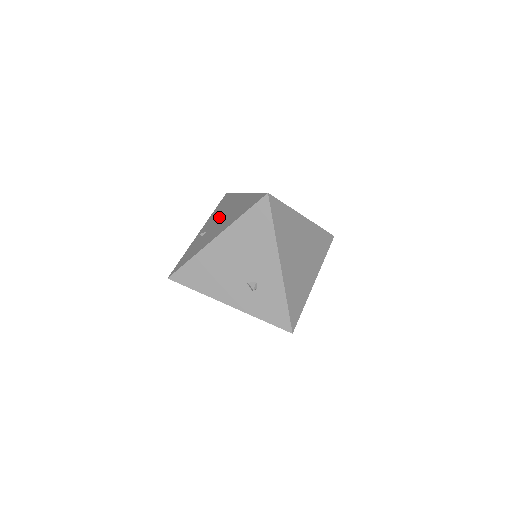
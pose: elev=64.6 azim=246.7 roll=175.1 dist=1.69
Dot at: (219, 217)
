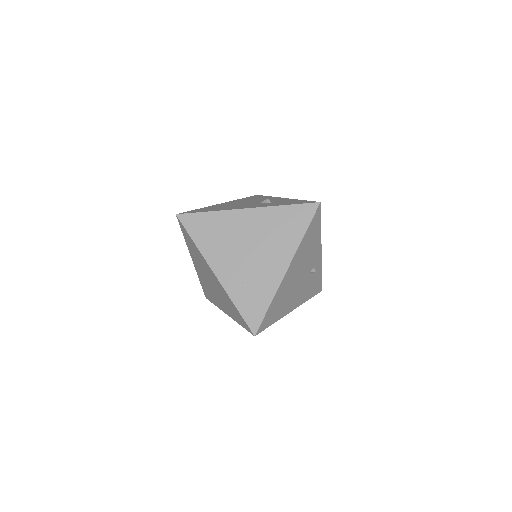
Dot at: occluded
